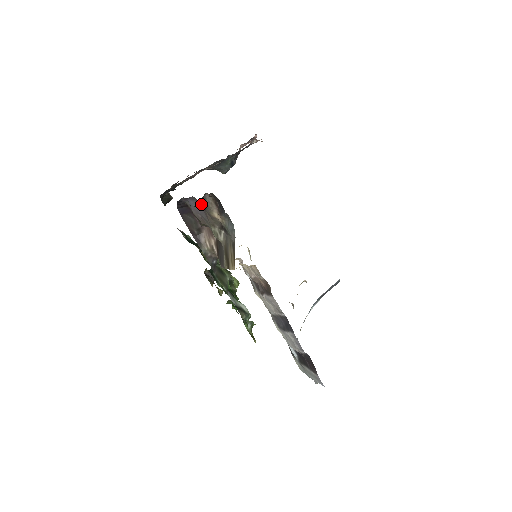
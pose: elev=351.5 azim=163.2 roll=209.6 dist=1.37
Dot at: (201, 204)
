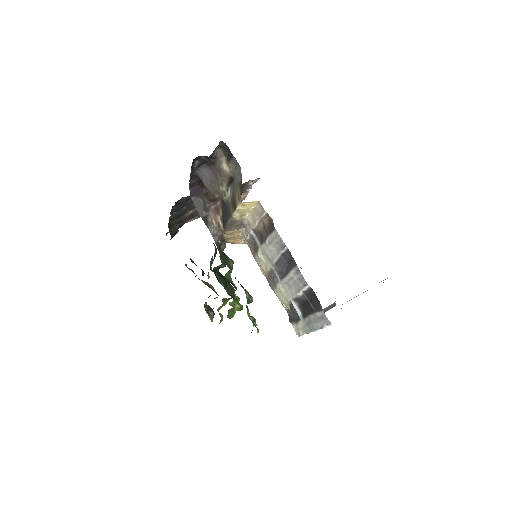
Dot at: (212, 159)
